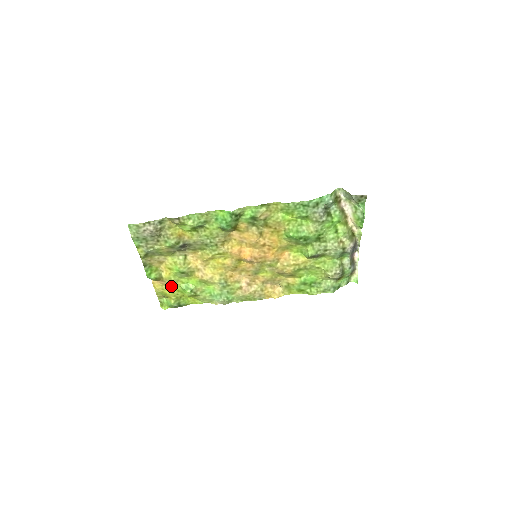
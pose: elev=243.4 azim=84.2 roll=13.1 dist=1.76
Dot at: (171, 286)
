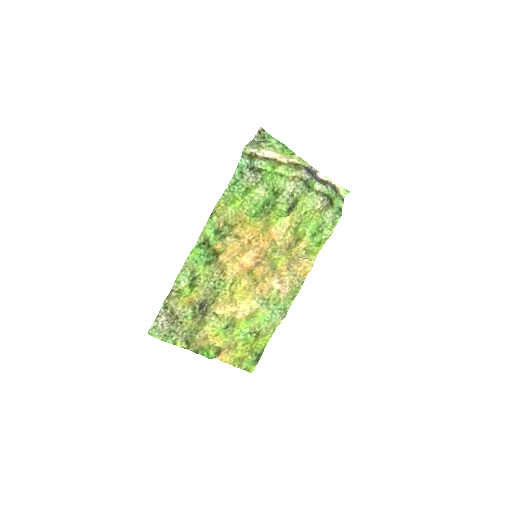
Dot at: (234, 347)
